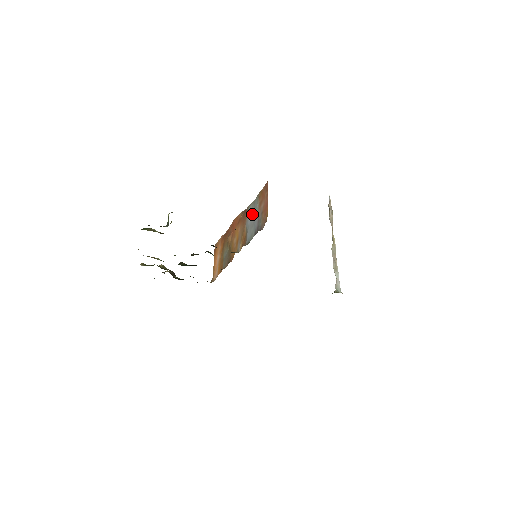
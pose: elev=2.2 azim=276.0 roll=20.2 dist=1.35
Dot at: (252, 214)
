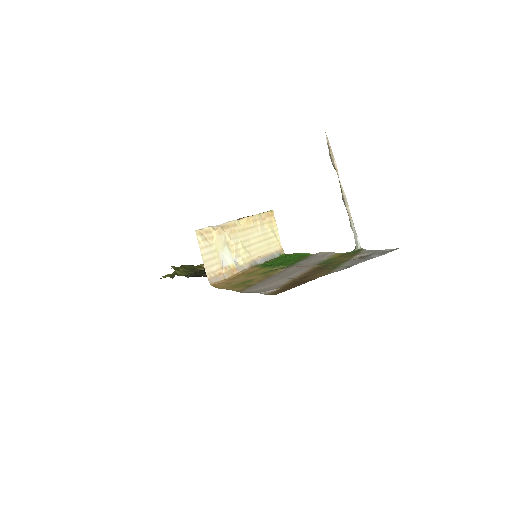
Dot at: occluded
